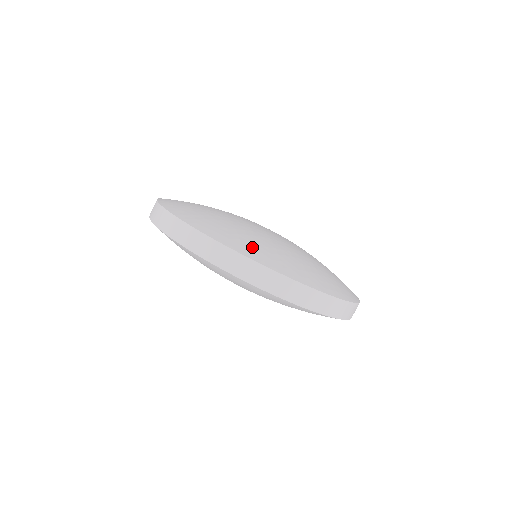
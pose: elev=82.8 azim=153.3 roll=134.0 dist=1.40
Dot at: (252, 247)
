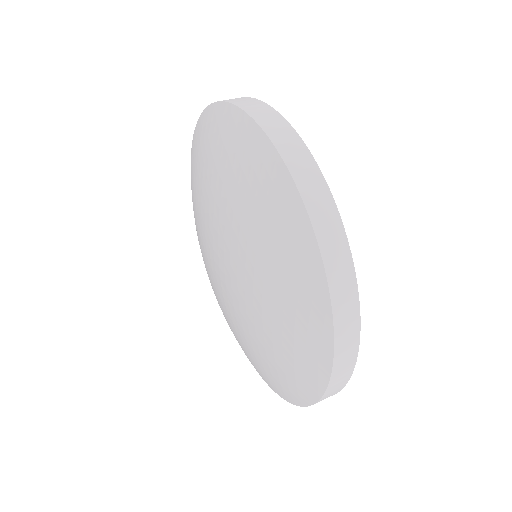
Dot at: occluded
